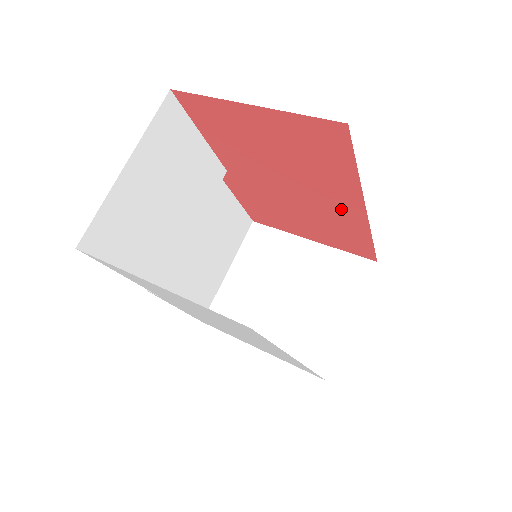
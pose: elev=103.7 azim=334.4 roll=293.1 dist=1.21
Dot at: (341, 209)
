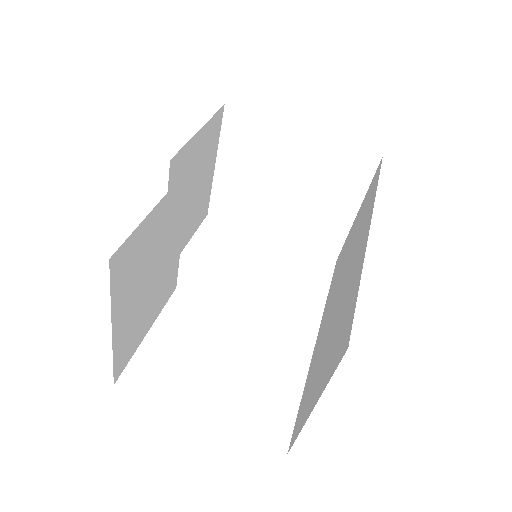
Dot at: occluded
